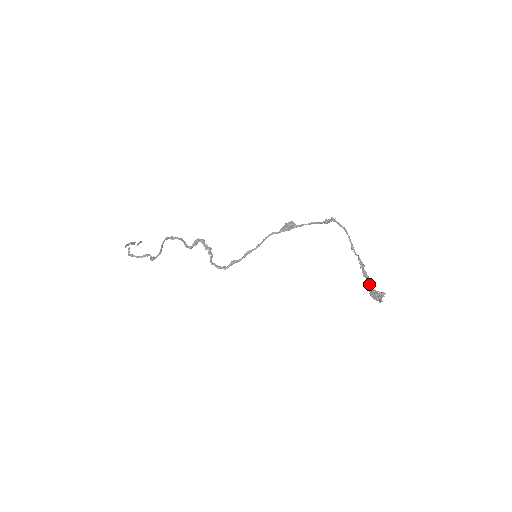
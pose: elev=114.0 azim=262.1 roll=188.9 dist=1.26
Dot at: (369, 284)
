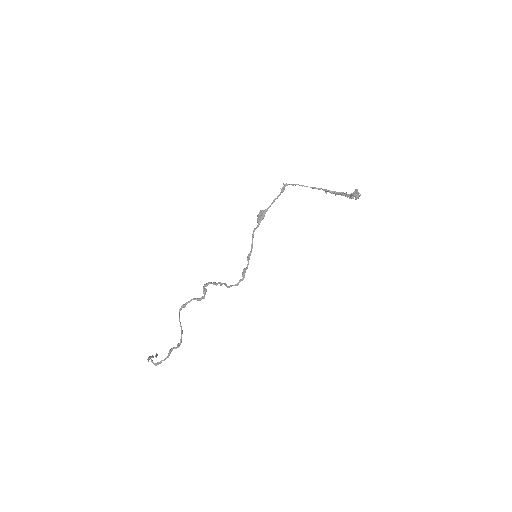
Dot at: (343, 193)
